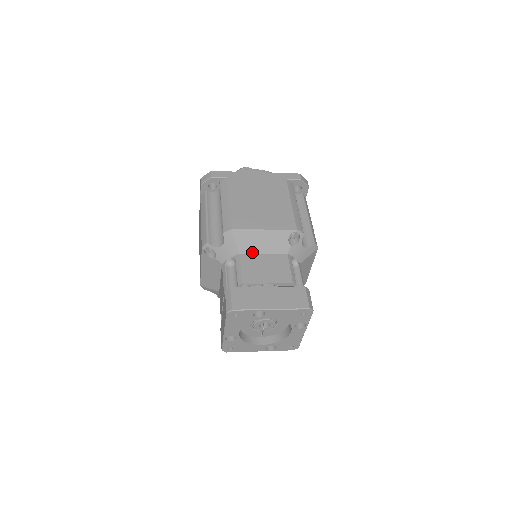
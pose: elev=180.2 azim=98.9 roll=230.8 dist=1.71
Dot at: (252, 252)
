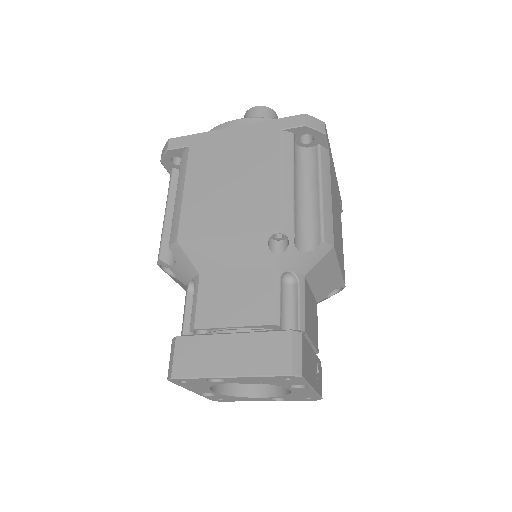
Dot at: (217, 270)
